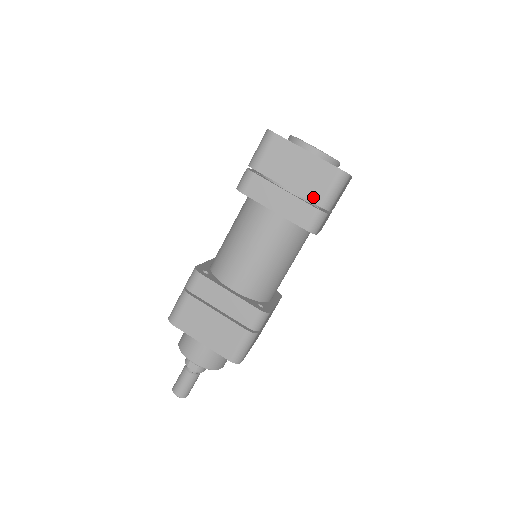
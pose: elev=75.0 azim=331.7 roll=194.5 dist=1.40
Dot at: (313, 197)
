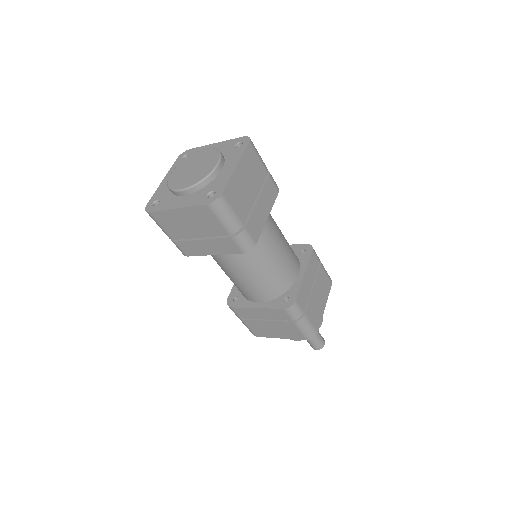
Dot at: (219, 232)
